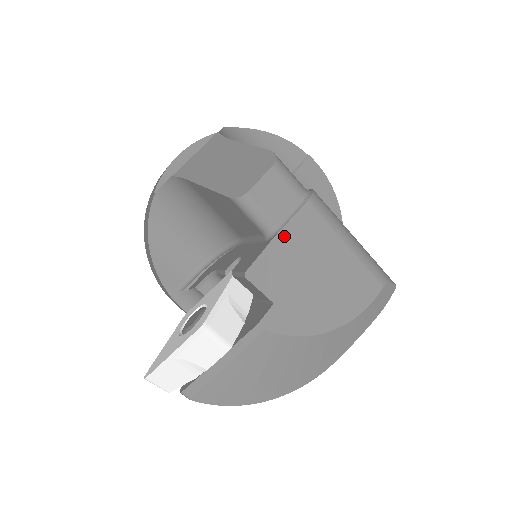
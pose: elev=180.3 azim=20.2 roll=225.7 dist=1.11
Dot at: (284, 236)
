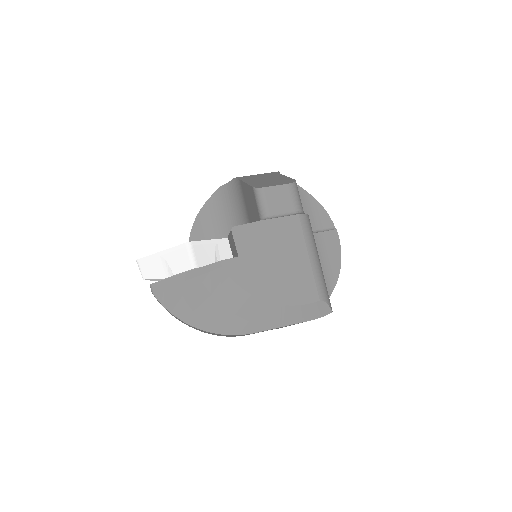
Dot at: (270, 223)
